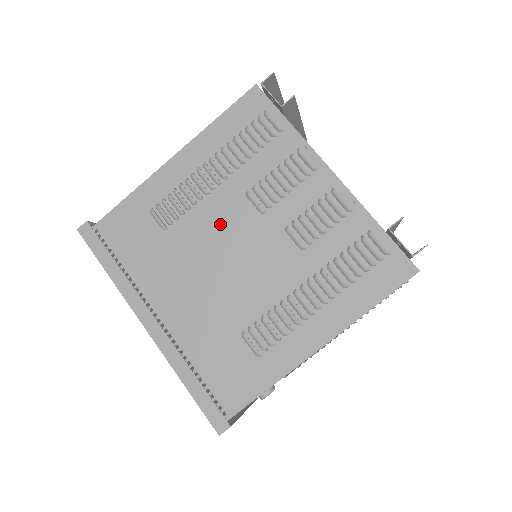
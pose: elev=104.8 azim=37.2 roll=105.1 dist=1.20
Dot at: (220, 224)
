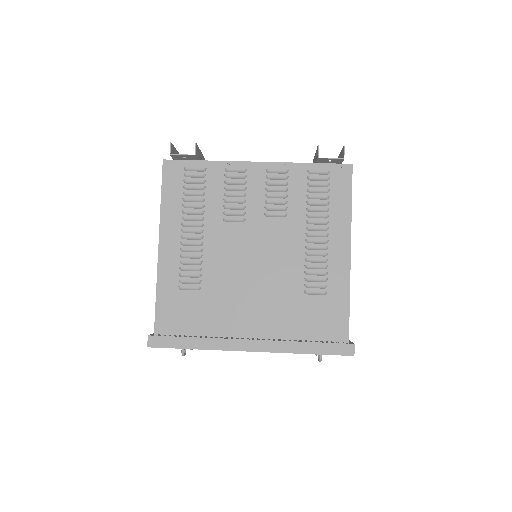
Dot at: (228, 252)
